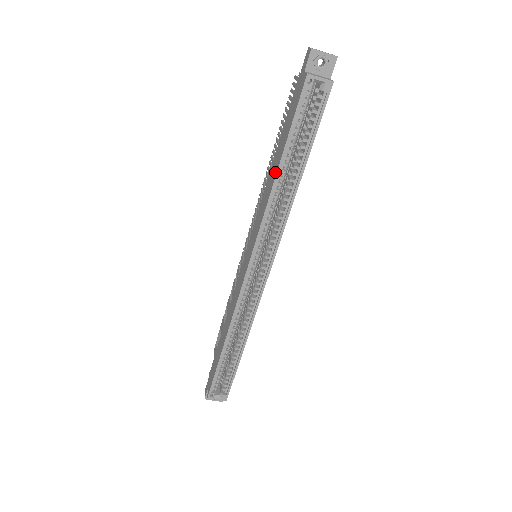
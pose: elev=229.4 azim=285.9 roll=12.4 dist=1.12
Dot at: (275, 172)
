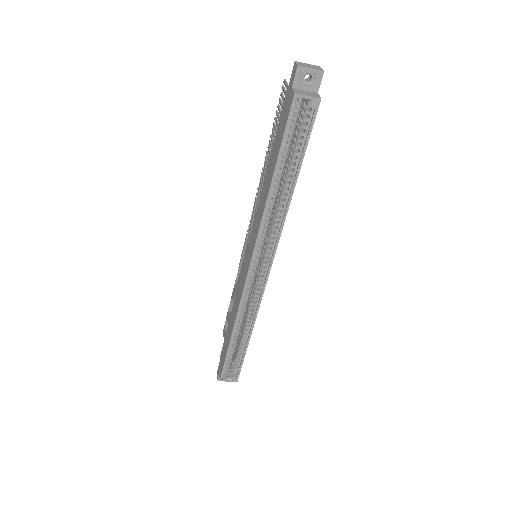
Dot at: (269, 184)
